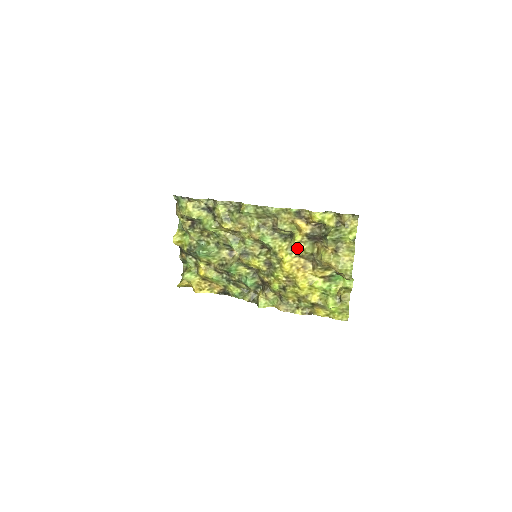
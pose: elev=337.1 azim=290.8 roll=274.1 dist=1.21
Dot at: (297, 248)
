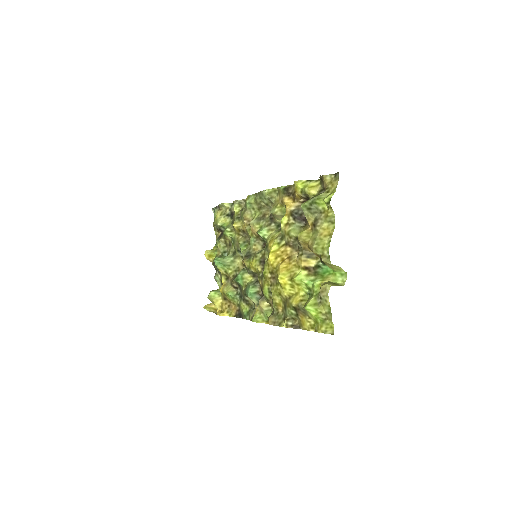
Dot at: (284, 234)
